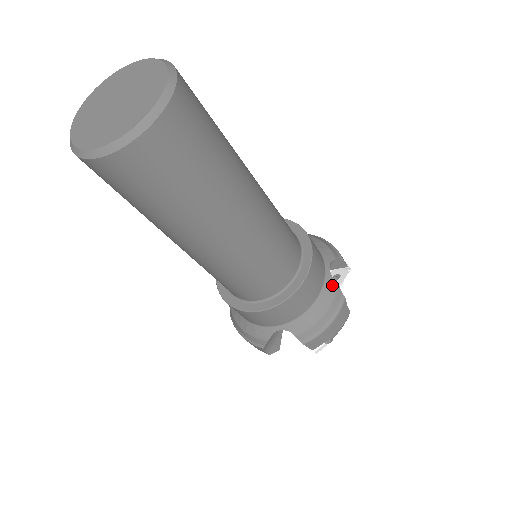
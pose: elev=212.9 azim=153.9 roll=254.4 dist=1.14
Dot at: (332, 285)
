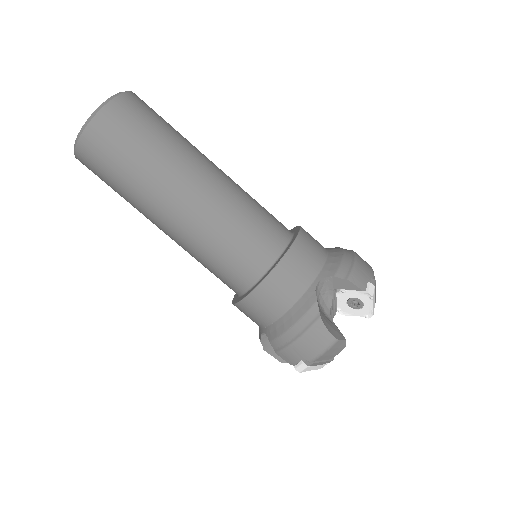
Dot at: (333, 248)
